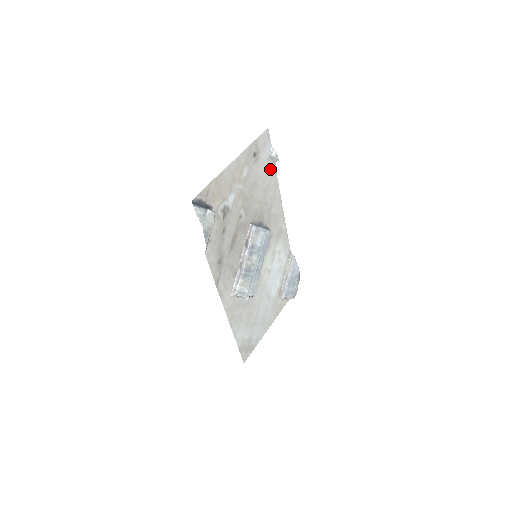
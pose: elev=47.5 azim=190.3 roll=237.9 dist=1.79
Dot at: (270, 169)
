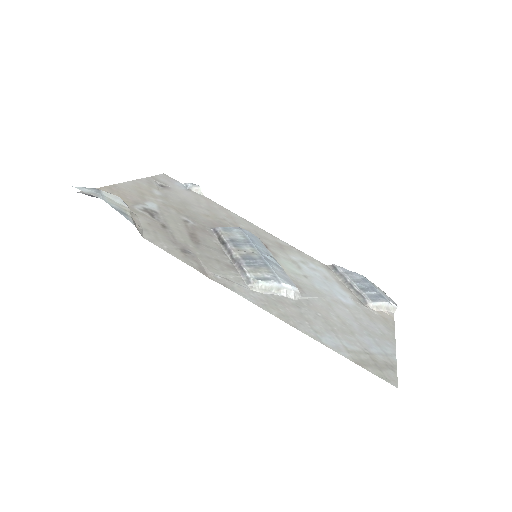
Dot at: (199, 198)
